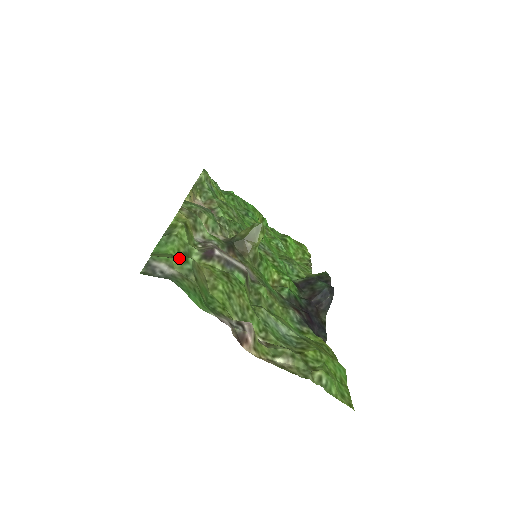
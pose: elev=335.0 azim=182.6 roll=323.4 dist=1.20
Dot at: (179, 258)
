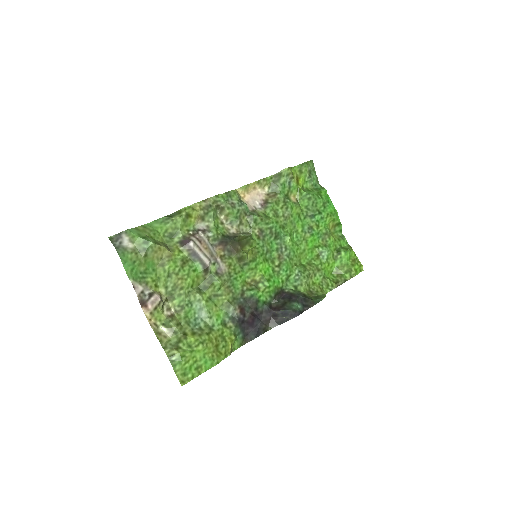
Dot at: (143, 239)
